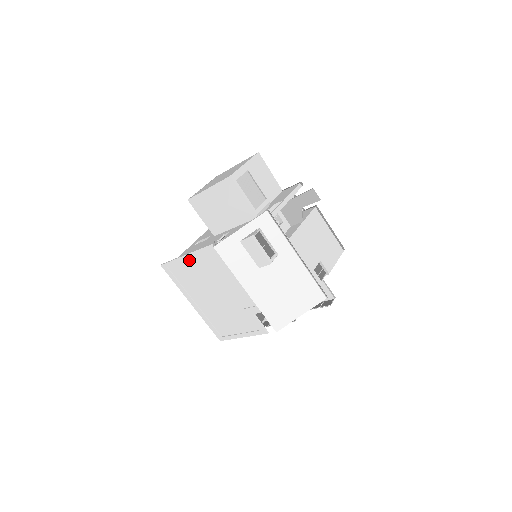
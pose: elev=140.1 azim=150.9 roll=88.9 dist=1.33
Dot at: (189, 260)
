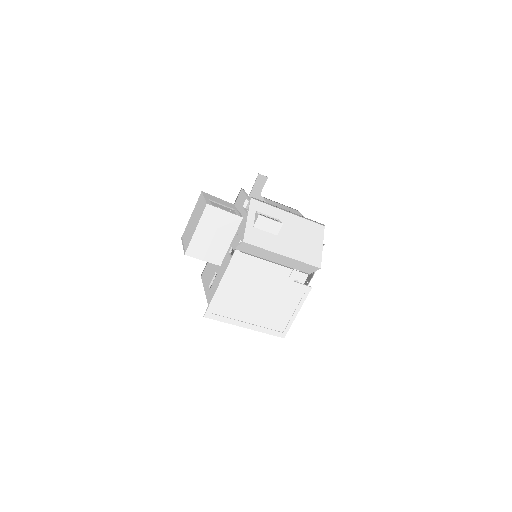
Dot at: (224, 286)
